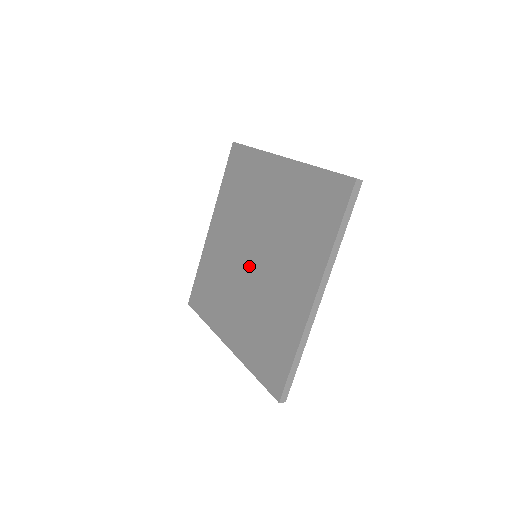
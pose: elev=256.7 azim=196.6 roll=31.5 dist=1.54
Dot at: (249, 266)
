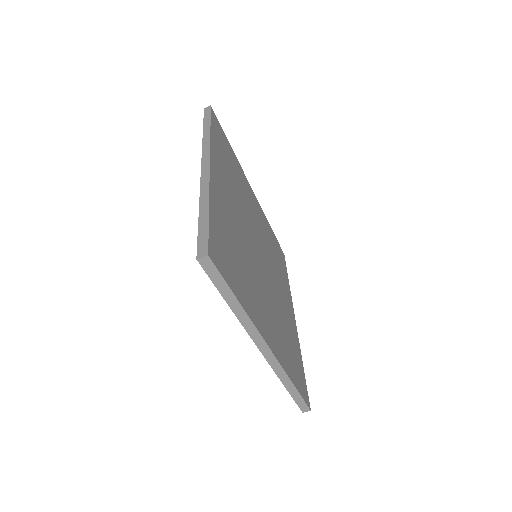
Dot at: occluded
